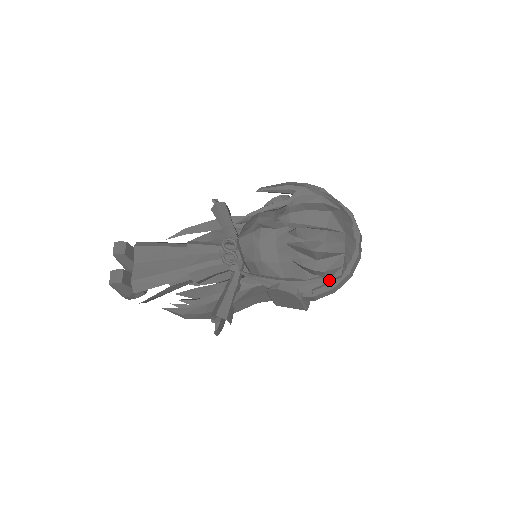
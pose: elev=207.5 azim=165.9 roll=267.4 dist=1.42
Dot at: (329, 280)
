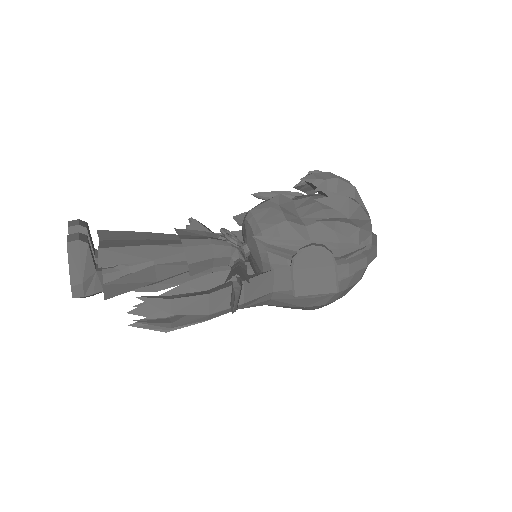
Dot at: (361, 246)
